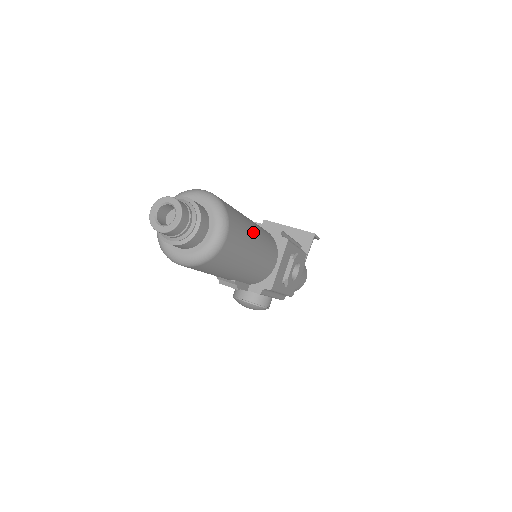
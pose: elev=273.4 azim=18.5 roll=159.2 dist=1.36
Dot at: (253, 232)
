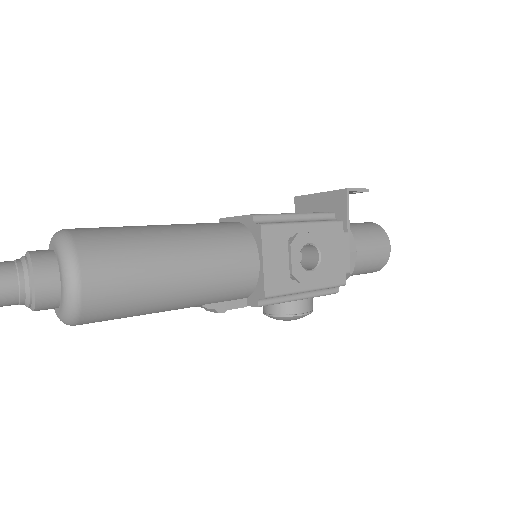
Dot at: (165, 246)
